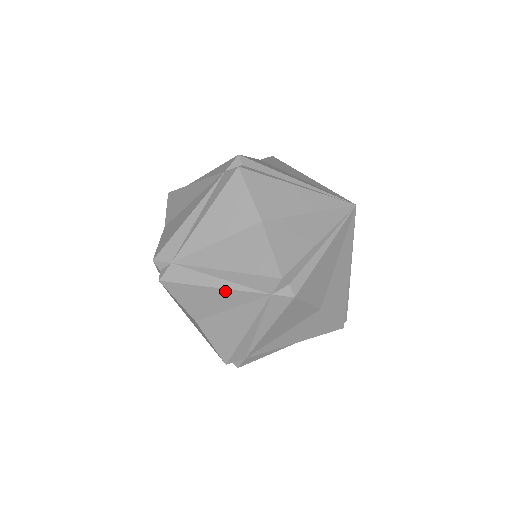
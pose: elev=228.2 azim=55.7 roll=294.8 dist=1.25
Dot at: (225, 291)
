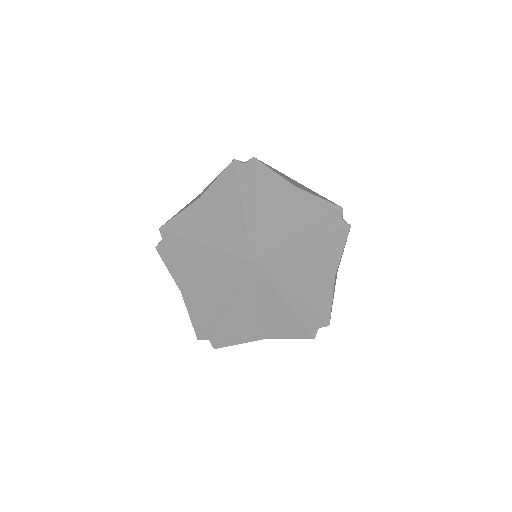
Dot at: occluded
